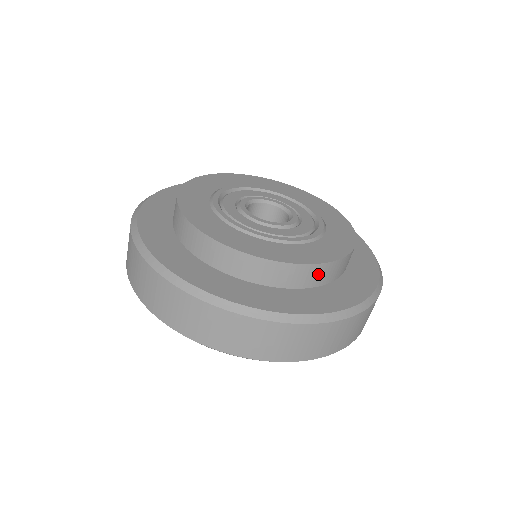
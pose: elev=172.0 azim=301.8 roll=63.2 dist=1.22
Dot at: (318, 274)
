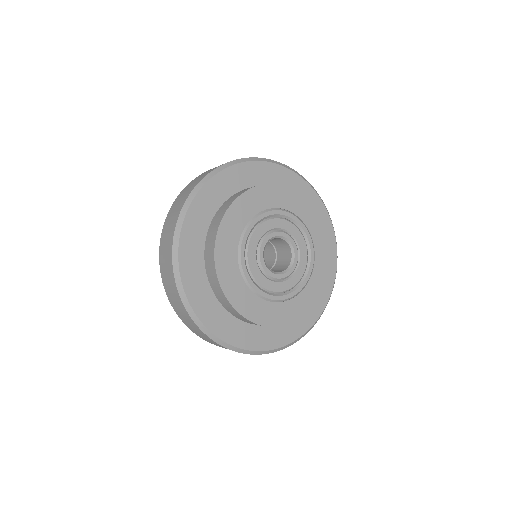
Dot at: occluded
